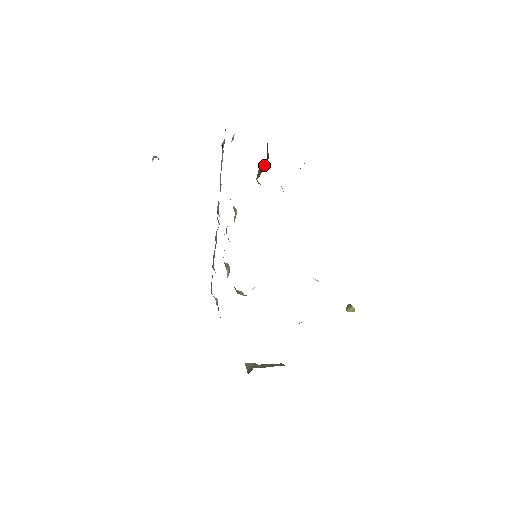
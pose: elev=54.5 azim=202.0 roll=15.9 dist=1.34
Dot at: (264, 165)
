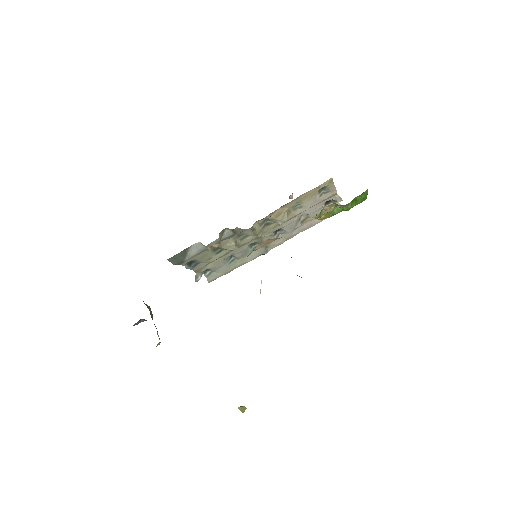
Dot at: occluded
